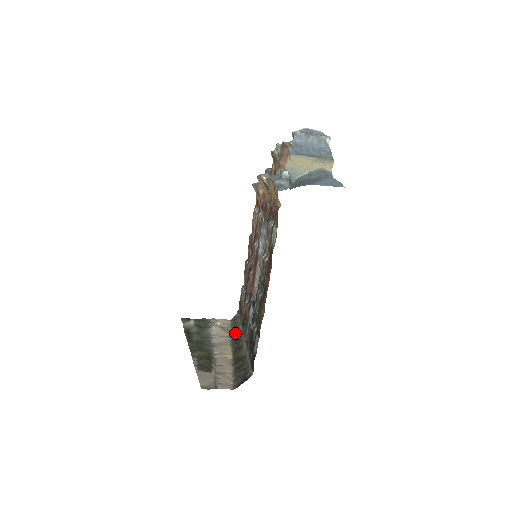
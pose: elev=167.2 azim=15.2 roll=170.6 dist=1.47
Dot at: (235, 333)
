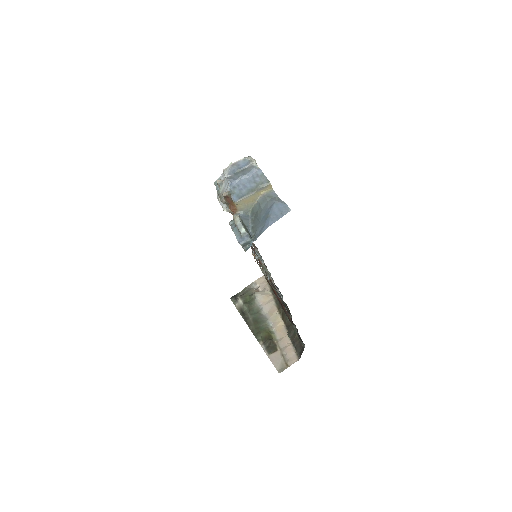
Dot at: occluded
